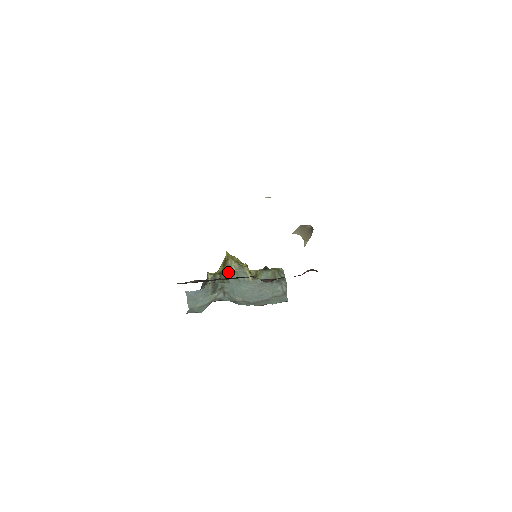
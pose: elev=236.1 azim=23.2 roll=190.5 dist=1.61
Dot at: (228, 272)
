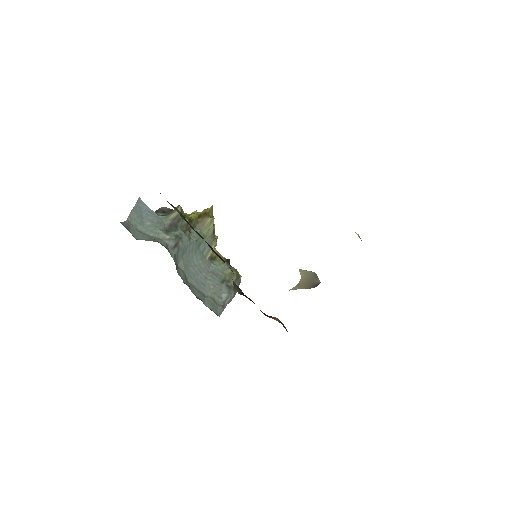
Dot at: (198, 227)
